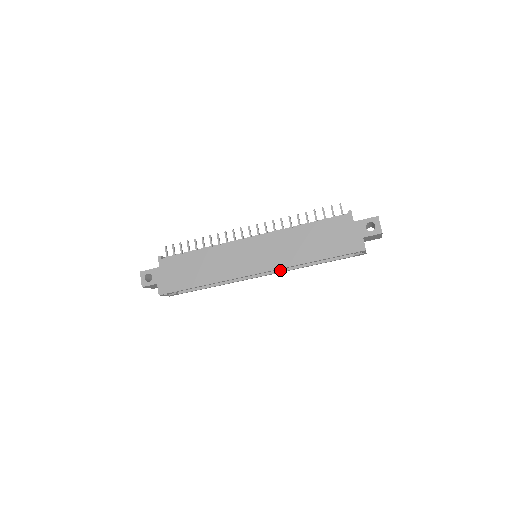
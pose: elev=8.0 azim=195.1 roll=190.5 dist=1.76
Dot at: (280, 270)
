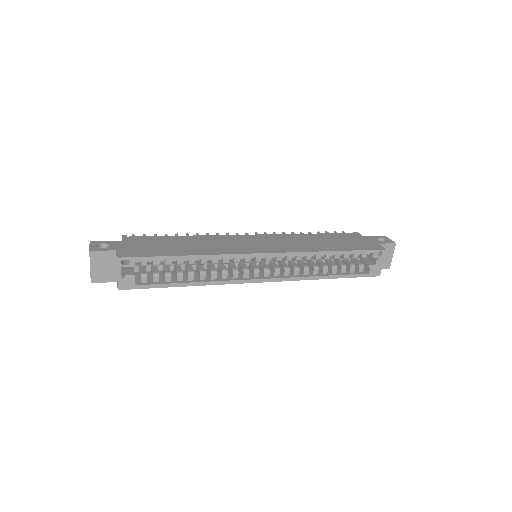
Dot at: (285, 276)
